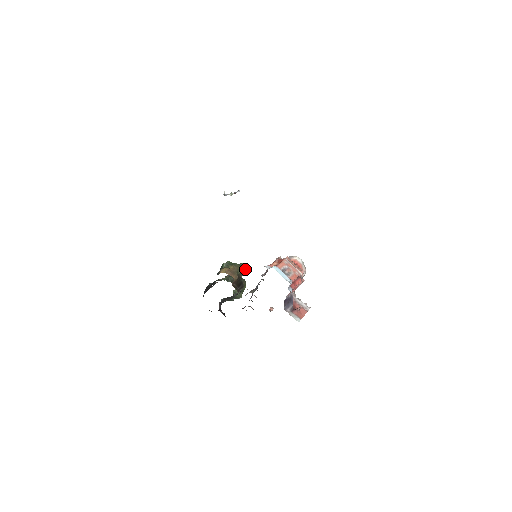
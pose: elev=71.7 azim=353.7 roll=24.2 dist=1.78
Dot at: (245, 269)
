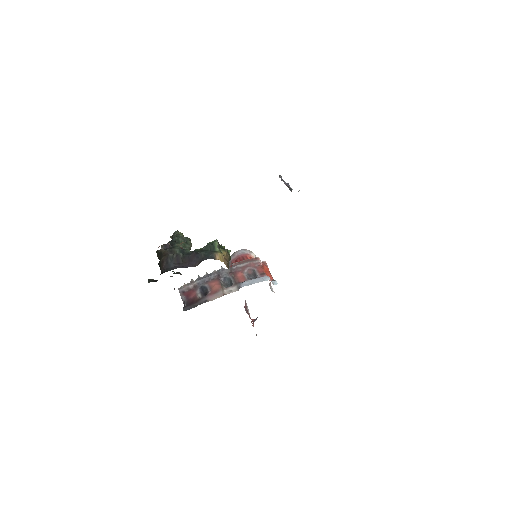
Dot at: occluded
